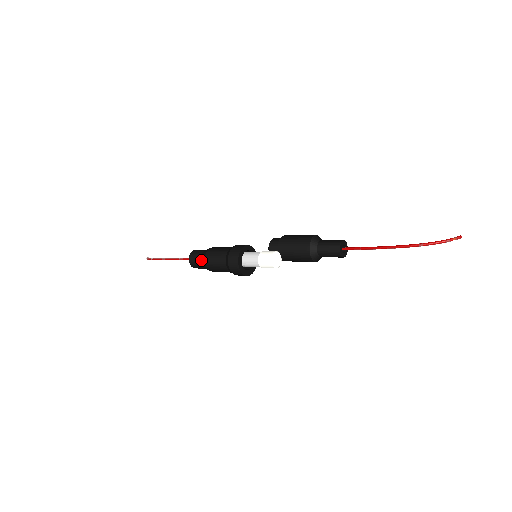
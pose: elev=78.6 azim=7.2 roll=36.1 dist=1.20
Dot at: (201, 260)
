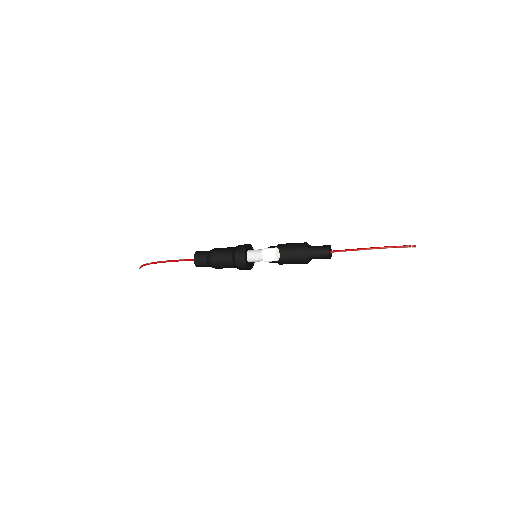
Dot at: (207, 256)
